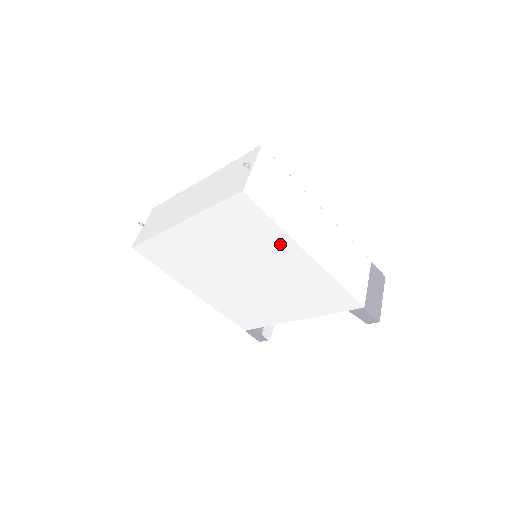
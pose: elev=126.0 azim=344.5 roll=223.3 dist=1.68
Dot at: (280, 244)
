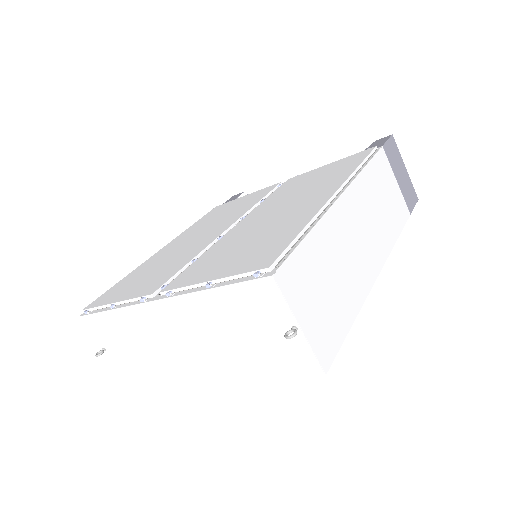
Dot at: occluded
